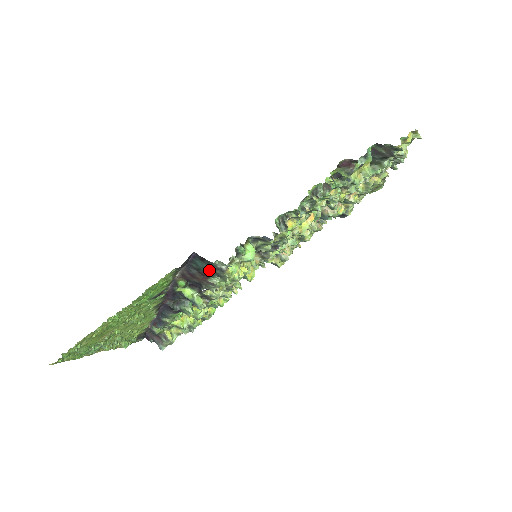
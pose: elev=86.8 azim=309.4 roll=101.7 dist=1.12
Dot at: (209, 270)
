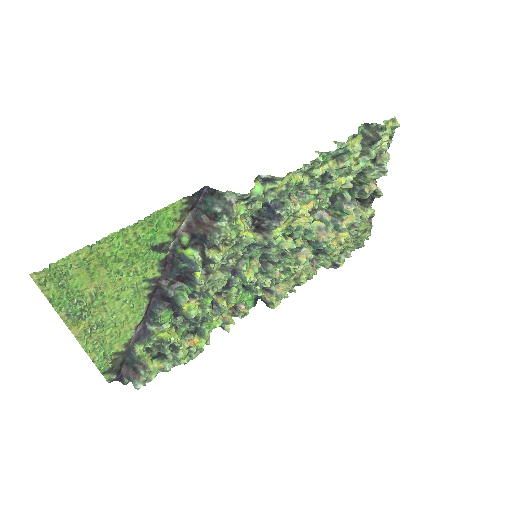
Dot at: (218, 206)
